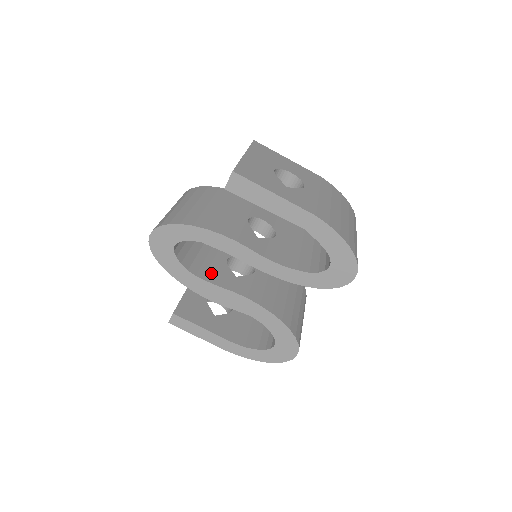
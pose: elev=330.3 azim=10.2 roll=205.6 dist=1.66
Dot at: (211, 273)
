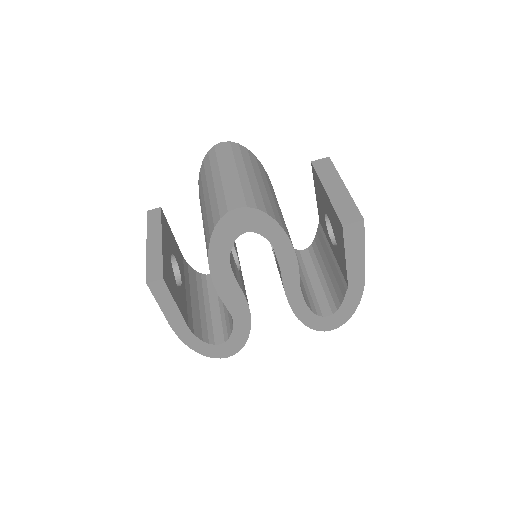
Dot at: occluded
